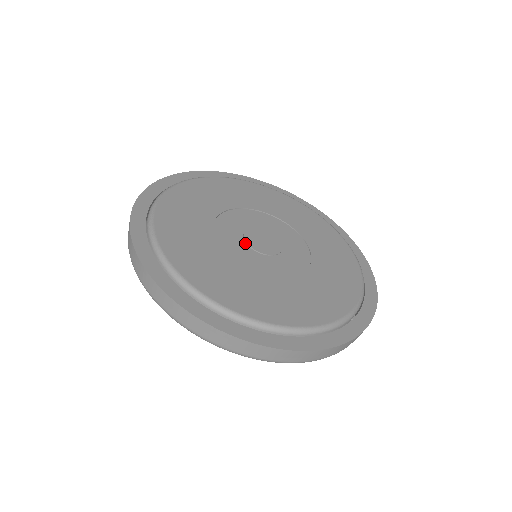
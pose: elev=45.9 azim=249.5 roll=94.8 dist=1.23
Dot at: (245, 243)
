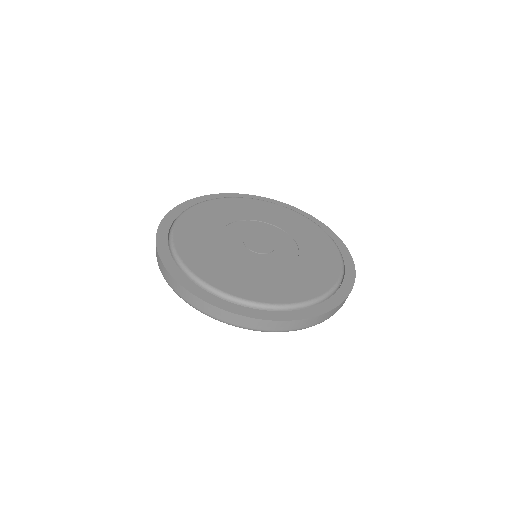
Dot at: (247, 249)
